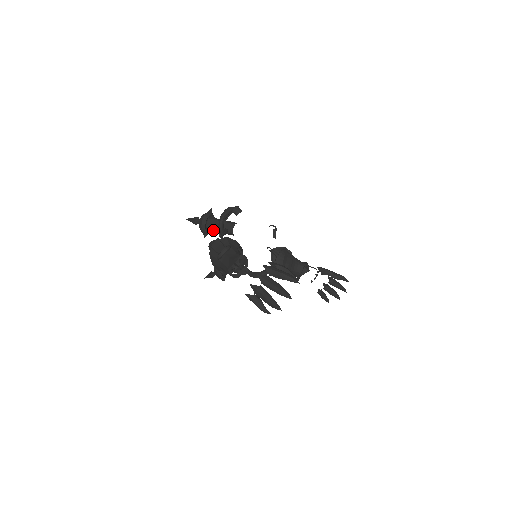
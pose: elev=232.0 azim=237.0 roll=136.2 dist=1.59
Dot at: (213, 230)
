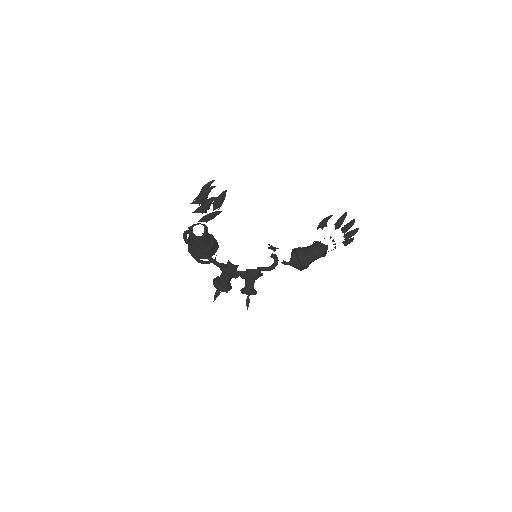
Dot at: (226, 281)
